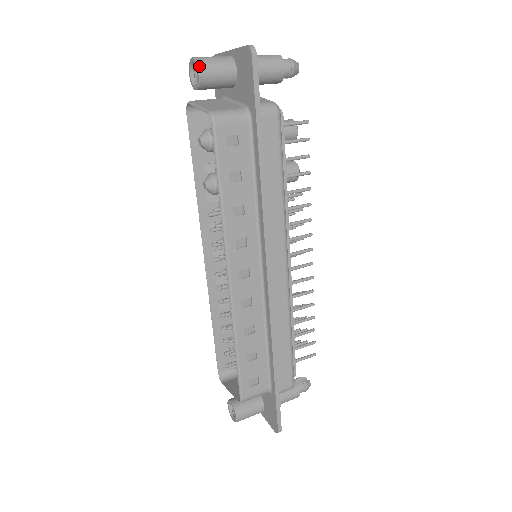
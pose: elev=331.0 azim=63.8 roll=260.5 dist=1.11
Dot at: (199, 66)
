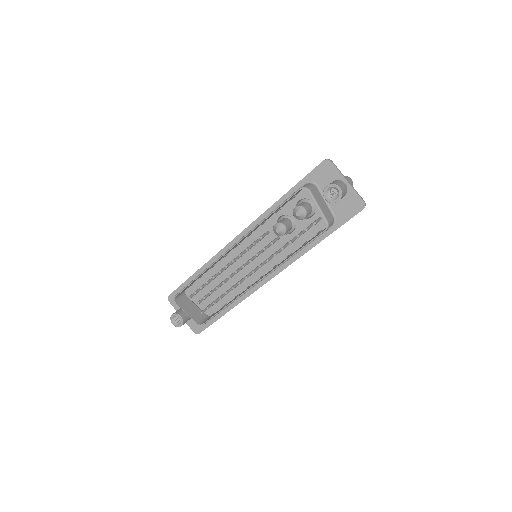
Dot at: occluded
